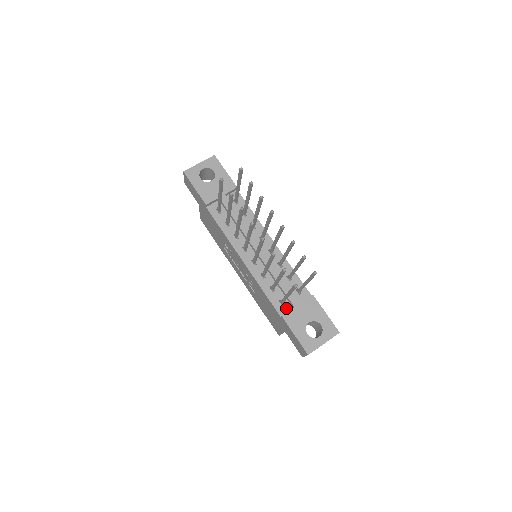
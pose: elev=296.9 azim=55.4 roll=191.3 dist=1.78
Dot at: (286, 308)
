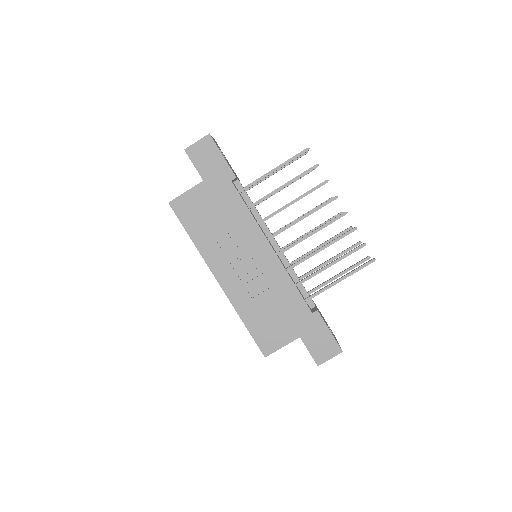
Dot at: (309, 307)
